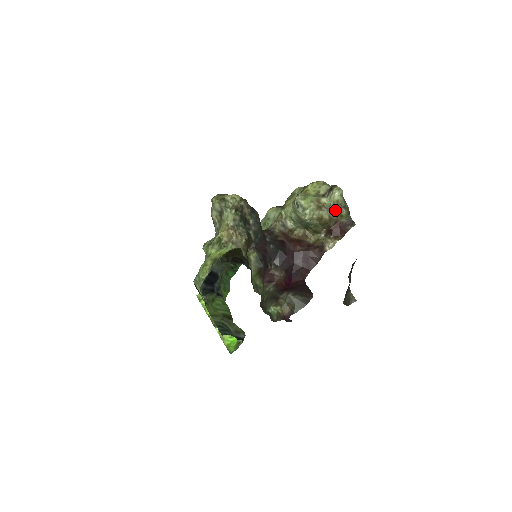
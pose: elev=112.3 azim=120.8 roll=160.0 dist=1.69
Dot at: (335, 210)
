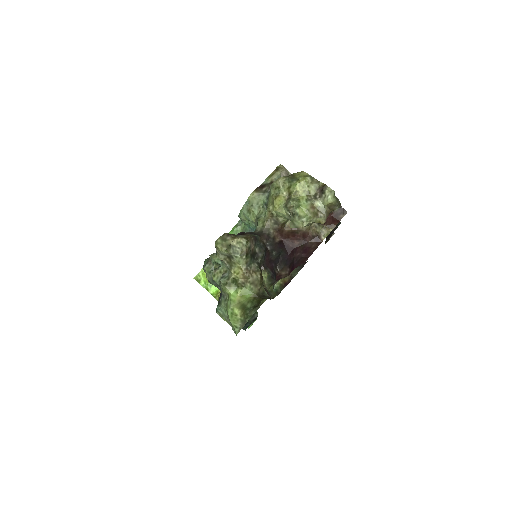
Dot at: (328, 208)
